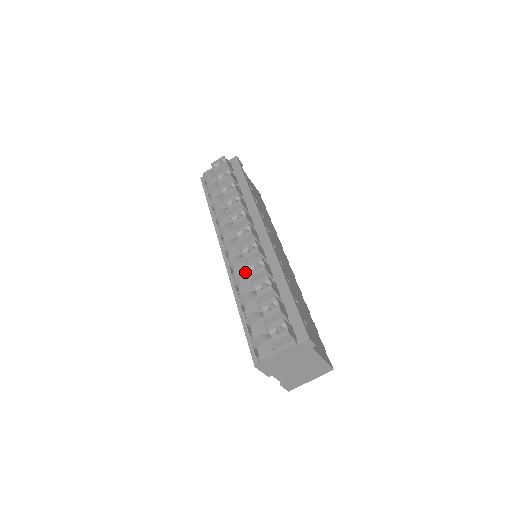
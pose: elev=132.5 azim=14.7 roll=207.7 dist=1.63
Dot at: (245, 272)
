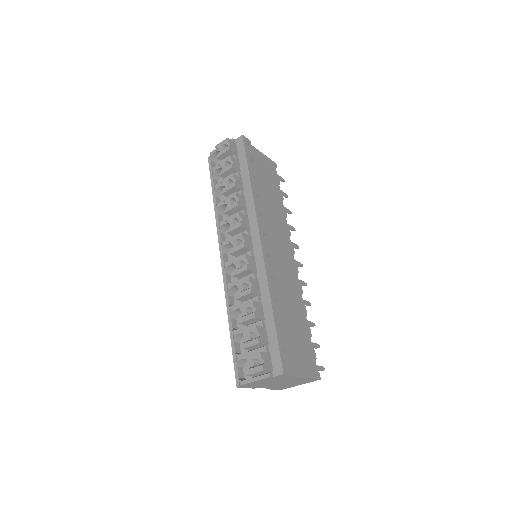
Dot at: occluded
